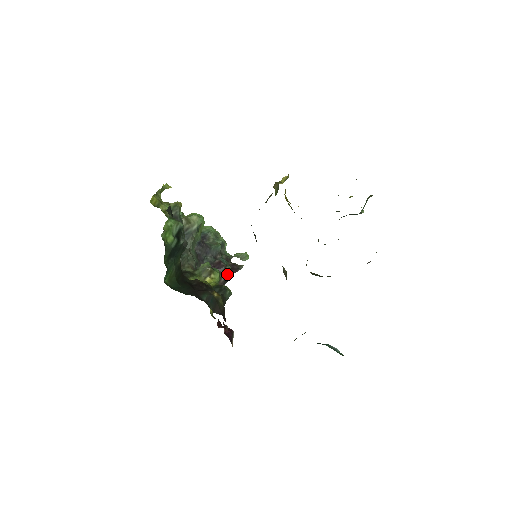
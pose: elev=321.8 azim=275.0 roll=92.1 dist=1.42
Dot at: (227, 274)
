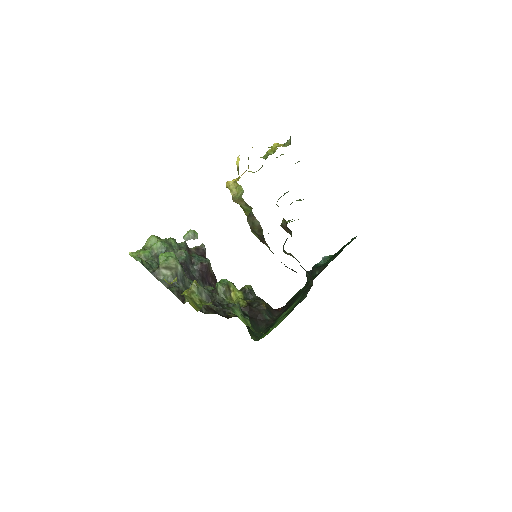
Dot at: occluded
